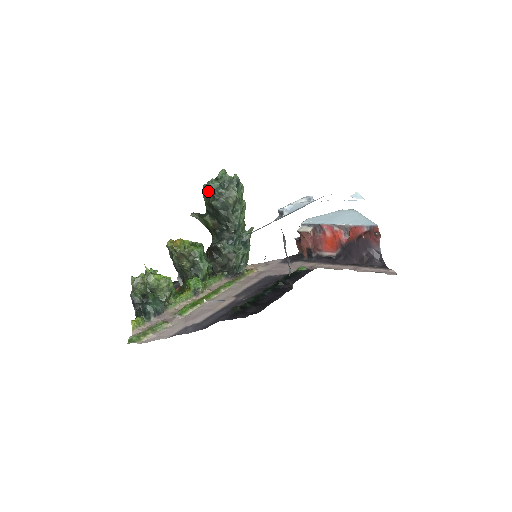
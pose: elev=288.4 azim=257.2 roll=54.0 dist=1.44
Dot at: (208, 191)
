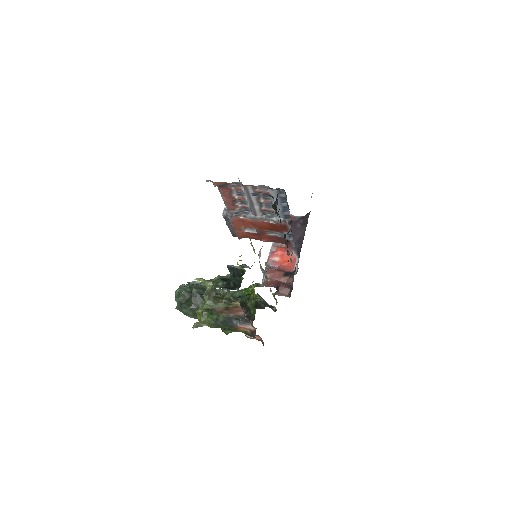
Dot at: (182, 300)
